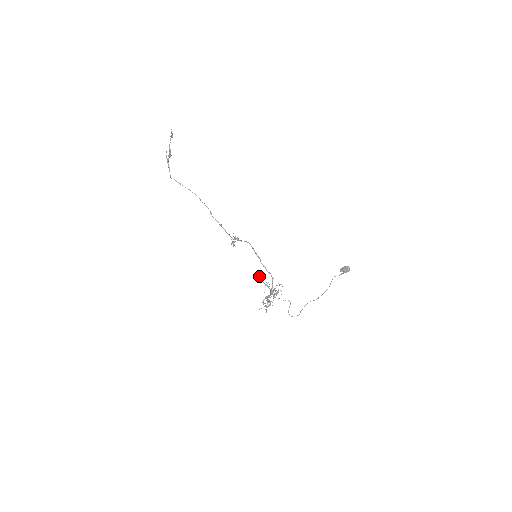
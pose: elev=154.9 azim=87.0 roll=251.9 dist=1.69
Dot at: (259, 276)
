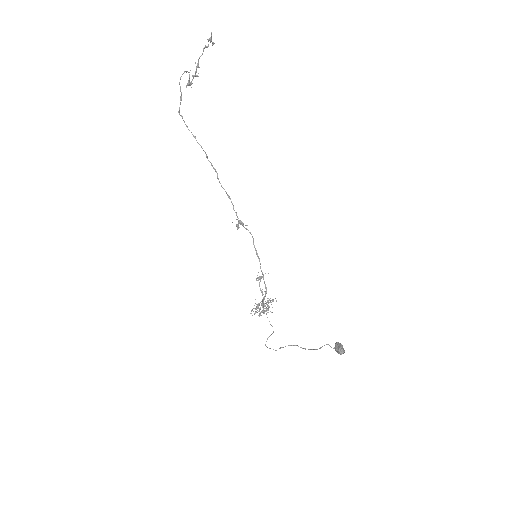
Dot at: occluded
